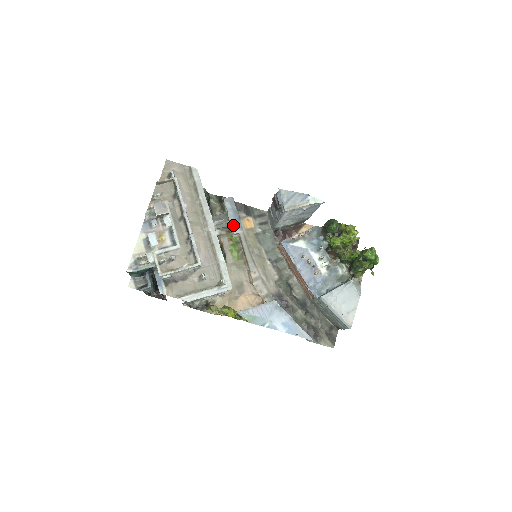
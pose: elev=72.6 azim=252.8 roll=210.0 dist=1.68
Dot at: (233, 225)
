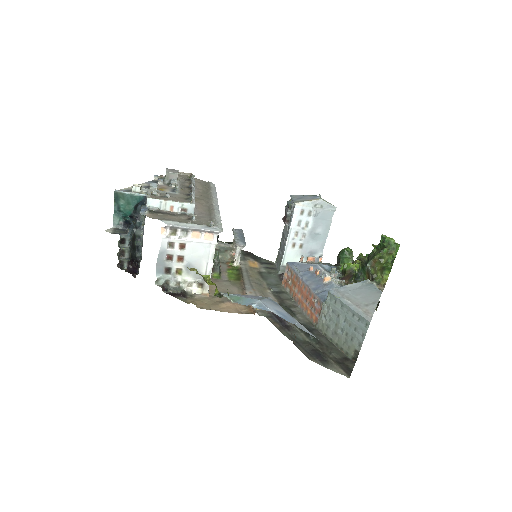
Dot at: (237, 240)
